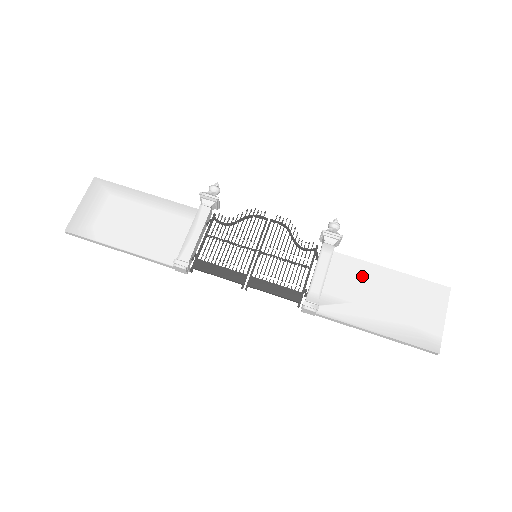
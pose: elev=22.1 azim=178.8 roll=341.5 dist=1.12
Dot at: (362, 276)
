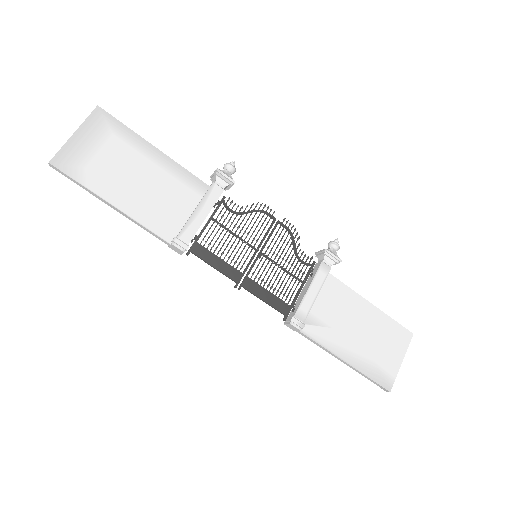
Dot at: (347, 304)
